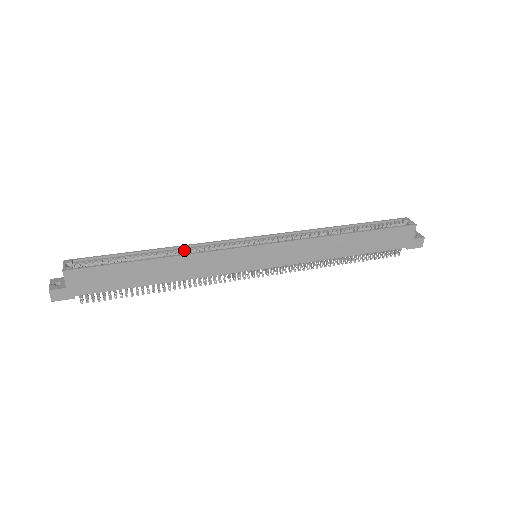
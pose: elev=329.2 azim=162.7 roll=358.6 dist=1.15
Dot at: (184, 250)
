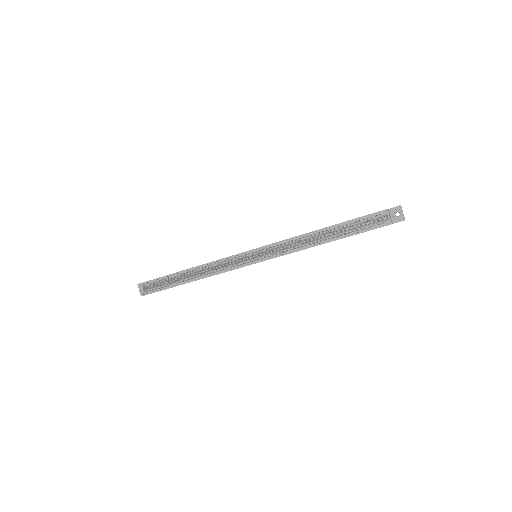
Dot at: (204, 269)
